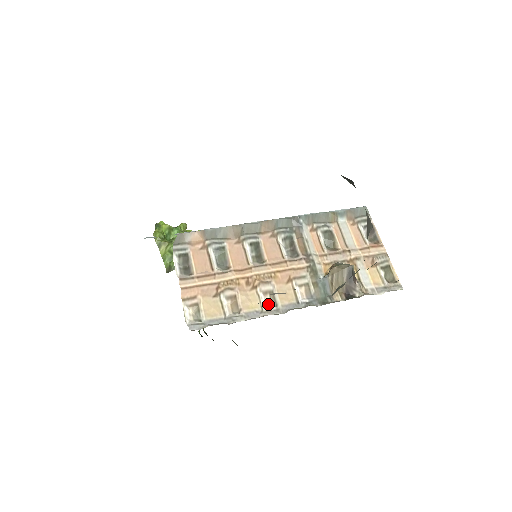
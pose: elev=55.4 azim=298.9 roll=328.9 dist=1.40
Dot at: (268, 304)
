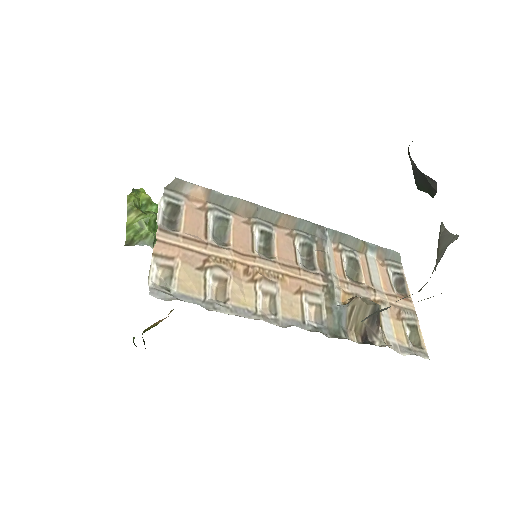
Dot at: (265, 308)
